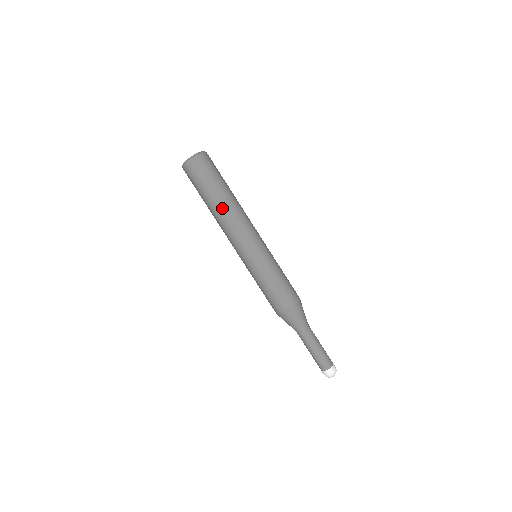
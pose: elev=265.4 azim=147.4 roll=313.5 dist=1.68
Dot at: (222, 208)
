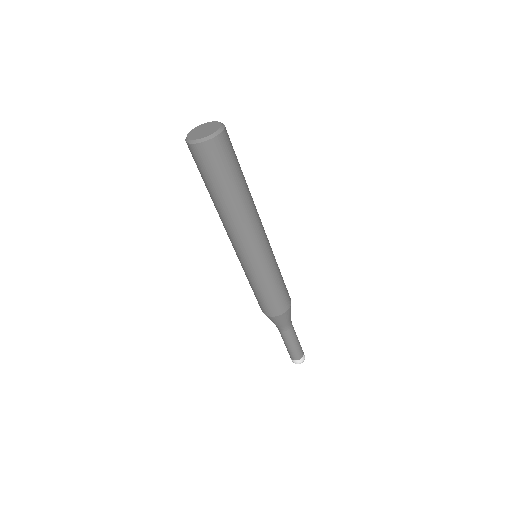
Dot at: (234, 209)
